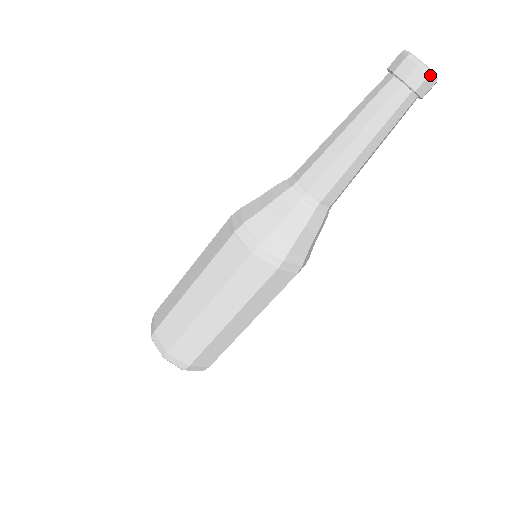
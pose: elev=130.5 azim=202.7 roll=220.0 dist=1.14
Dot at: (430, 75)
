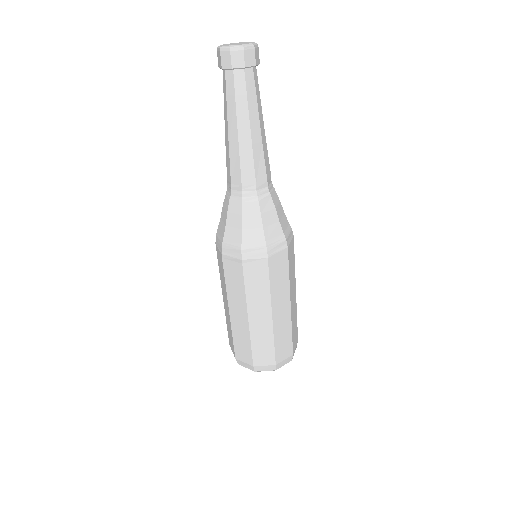
Dot at: (254, 47)
